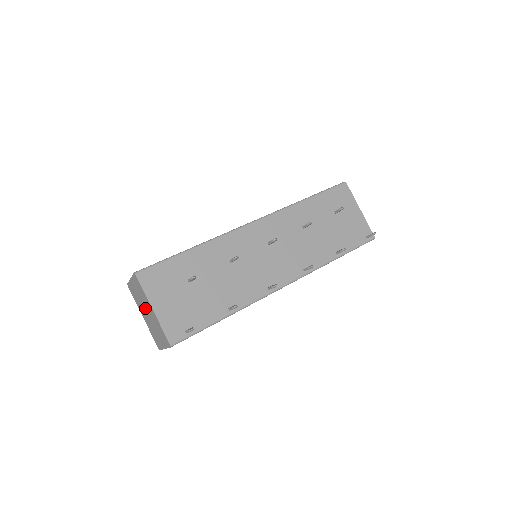
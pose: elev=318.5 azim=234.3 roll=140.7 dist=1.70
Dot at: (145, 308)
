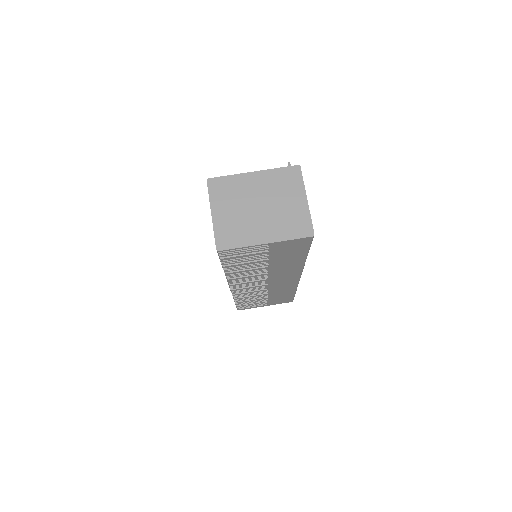
Dot at: (252, 205)
